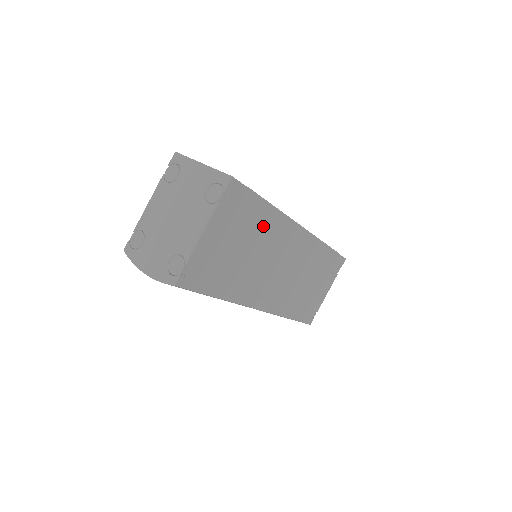
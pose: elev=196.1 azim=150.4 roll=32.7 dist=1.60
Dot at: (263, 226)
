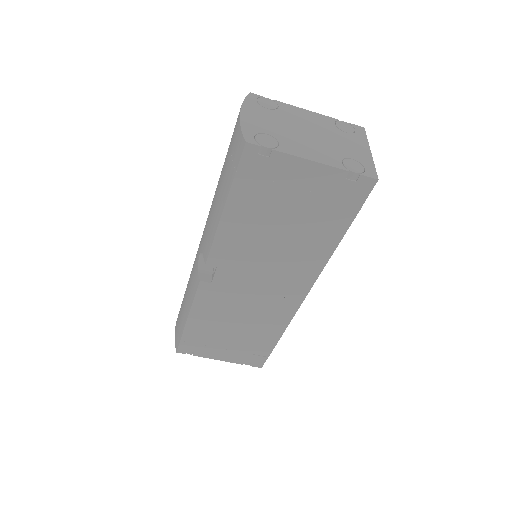
Dot at: (313, 241)
